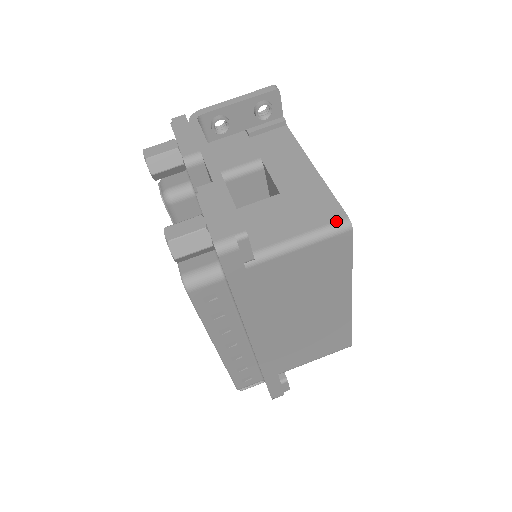
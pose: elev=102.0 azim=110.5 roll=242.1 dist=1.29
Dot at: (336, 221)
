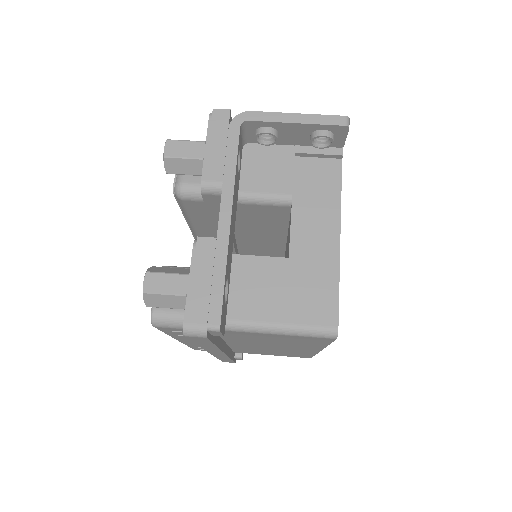
Dot at: (324, 326)
